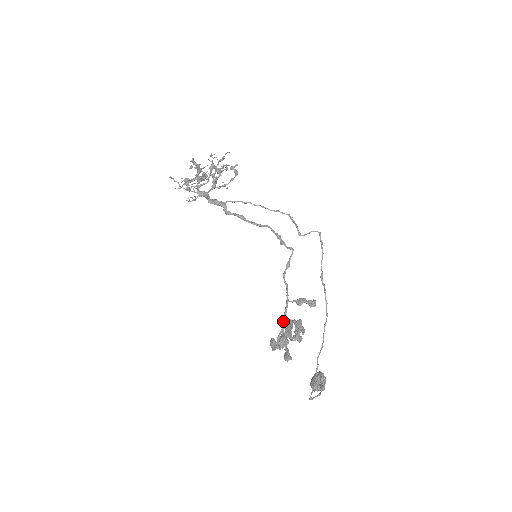
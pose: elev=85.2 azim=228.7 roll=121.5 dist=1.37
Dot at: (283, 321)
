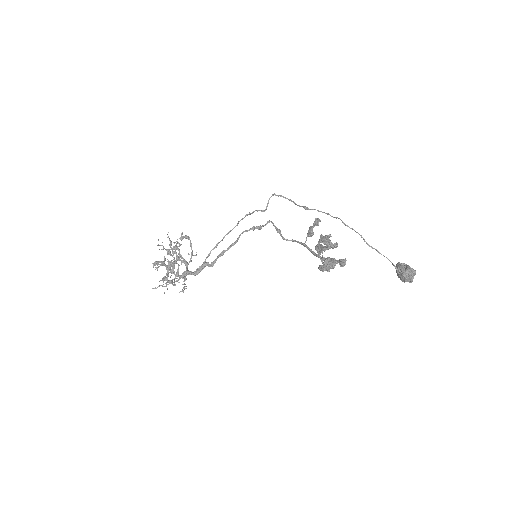
Dot at: (316, 256)
